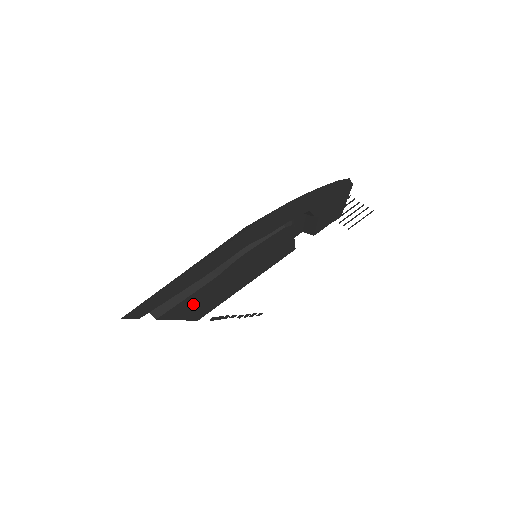
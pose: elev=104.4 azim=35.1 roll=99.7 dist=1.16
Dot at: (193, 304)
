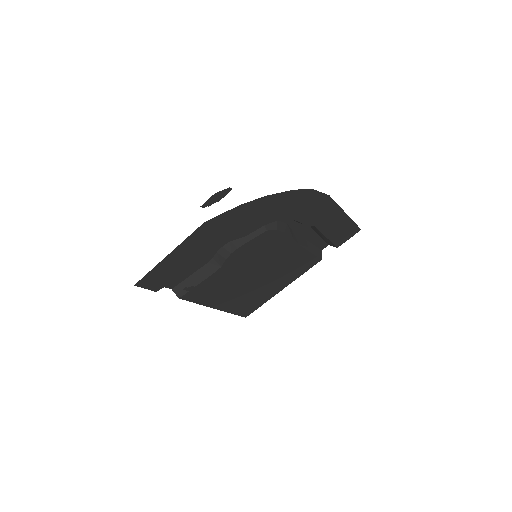
Dot at: (217, 294)
